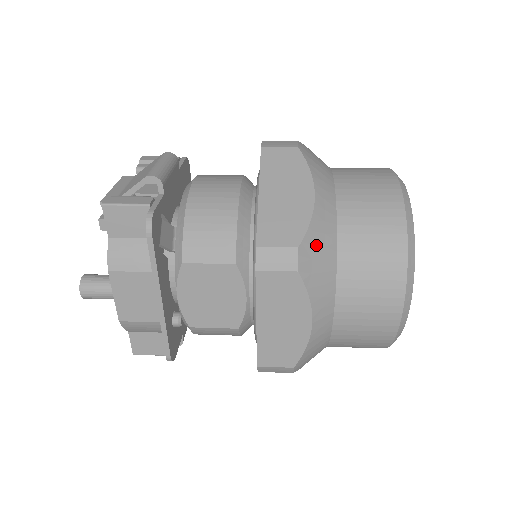
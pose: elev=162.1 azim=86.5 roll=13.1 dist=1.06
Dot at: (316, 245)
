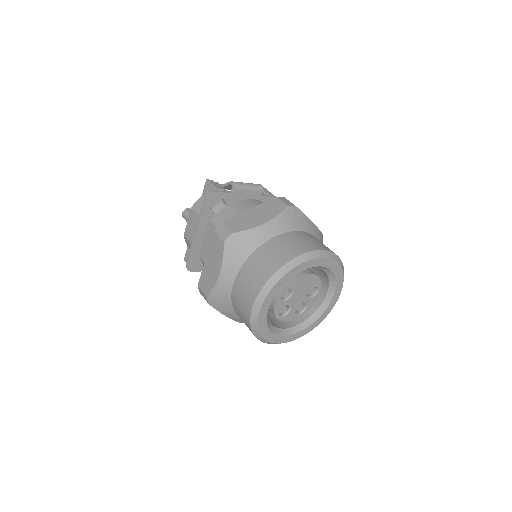
Dot at: (242, 240)
